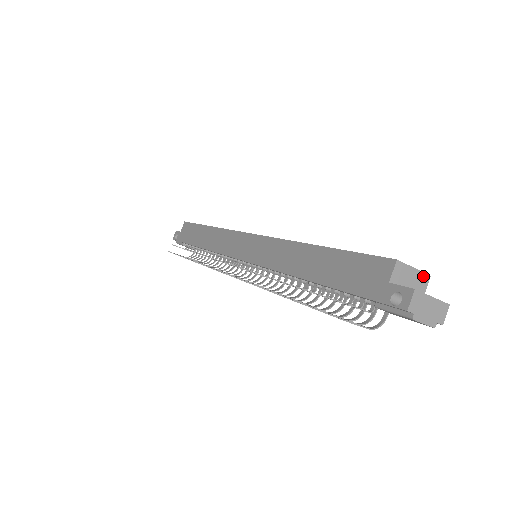
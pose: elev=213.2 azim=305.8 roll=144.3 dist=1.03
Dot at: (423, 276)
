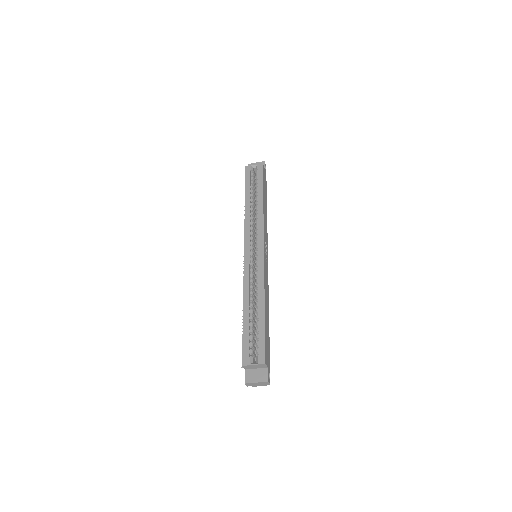
Dot at: (261, 365)
